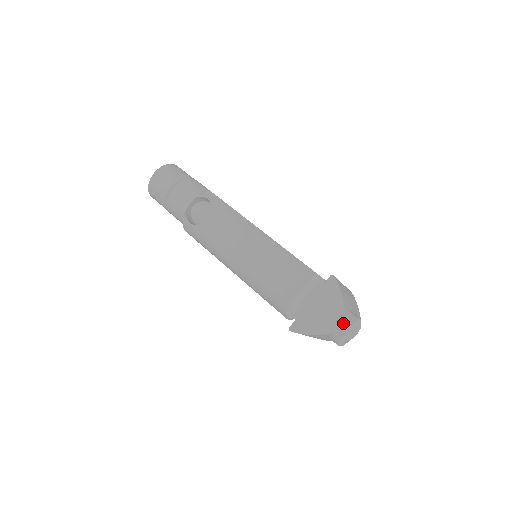
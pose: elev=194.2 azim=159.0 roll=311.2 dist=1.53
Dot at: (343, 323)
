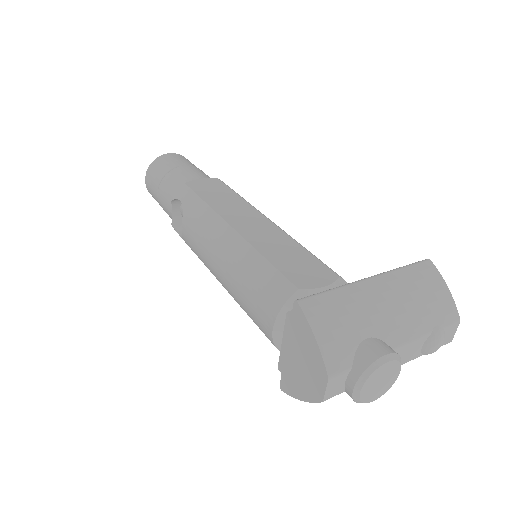
Dot at: (341, 378)
